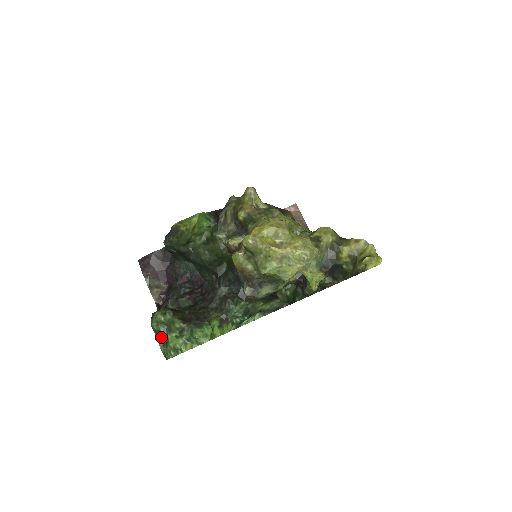
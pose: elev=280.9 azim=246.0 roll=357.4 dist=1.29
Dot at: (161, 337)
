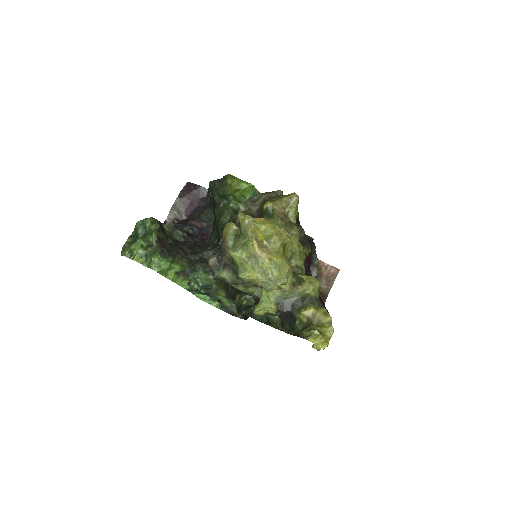
Dot at: (134, 236)
